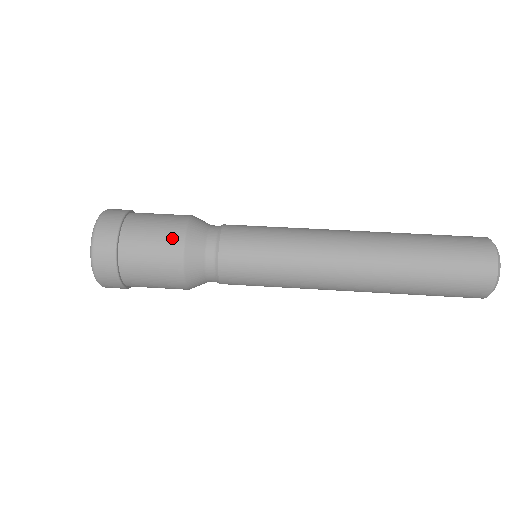
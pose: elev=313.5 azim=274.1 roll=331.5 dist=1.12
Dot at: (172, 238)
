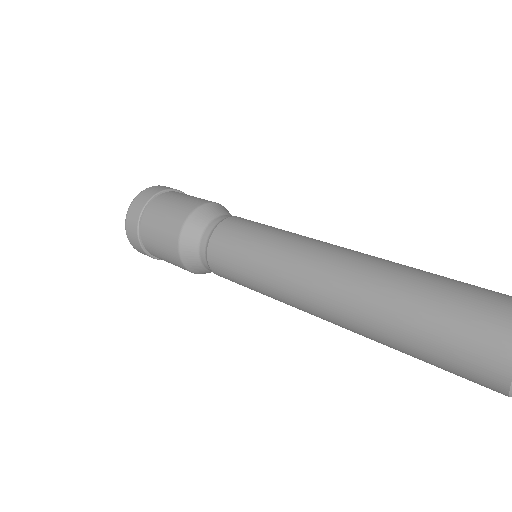
Dot at: occluded
